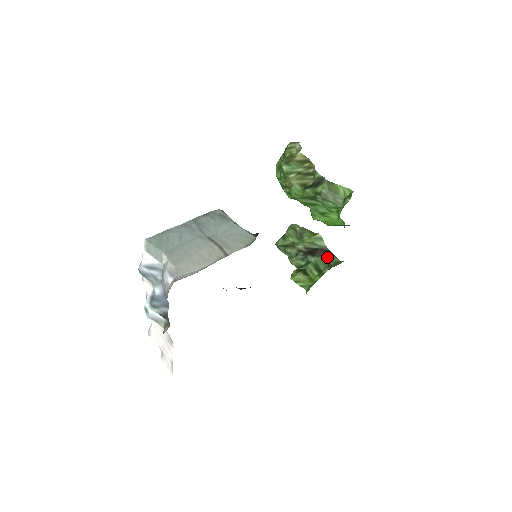
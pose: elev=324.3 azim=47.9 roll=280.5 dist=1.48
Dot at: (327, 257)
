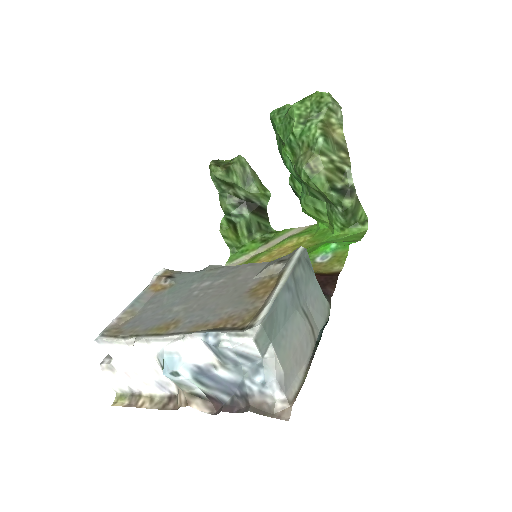
Dot at: (262, 218)
